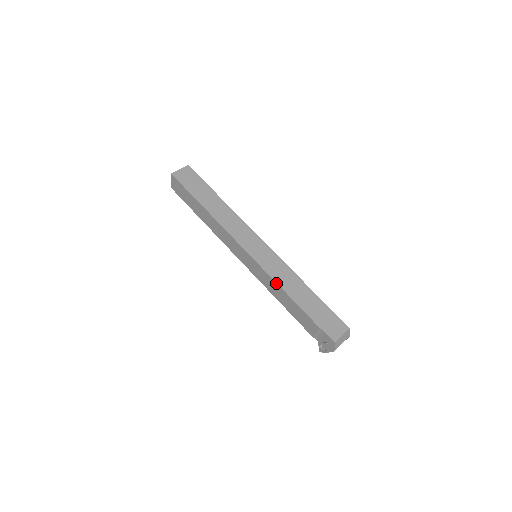
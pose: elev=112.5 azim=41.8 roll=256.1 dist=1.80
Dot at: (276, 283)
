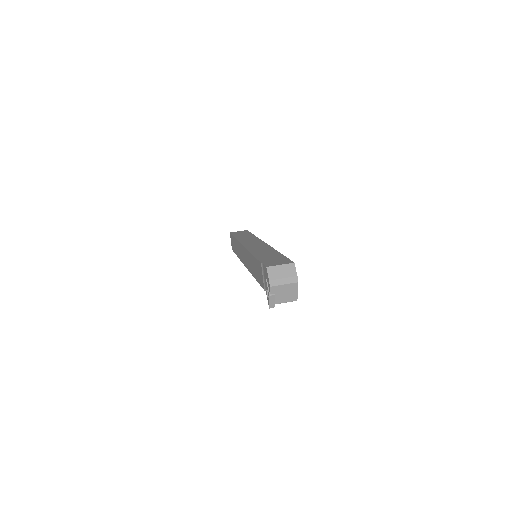
Dot at: (249, 252)
